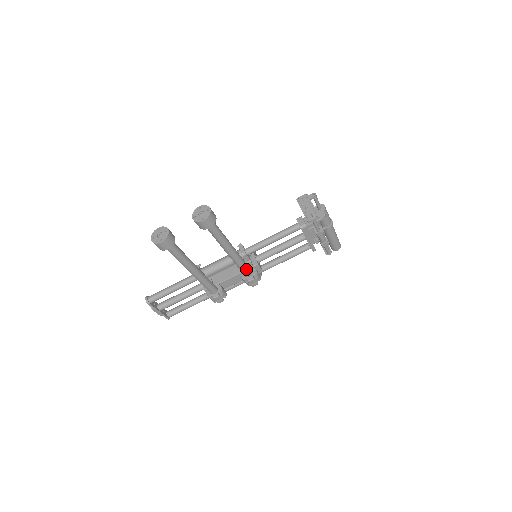
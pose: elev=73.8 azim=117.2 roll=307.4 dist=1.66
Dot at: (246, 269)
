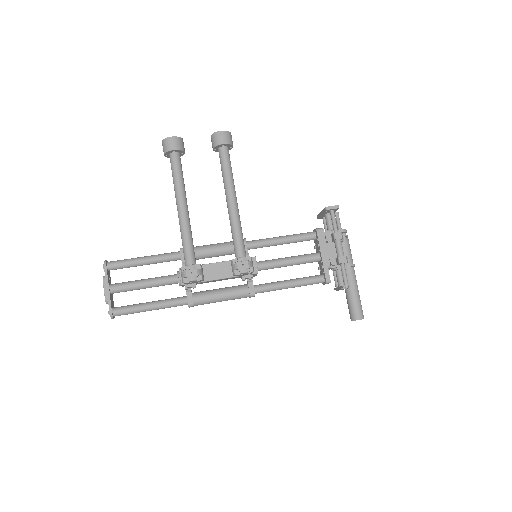
Dot at: (241, 241)
